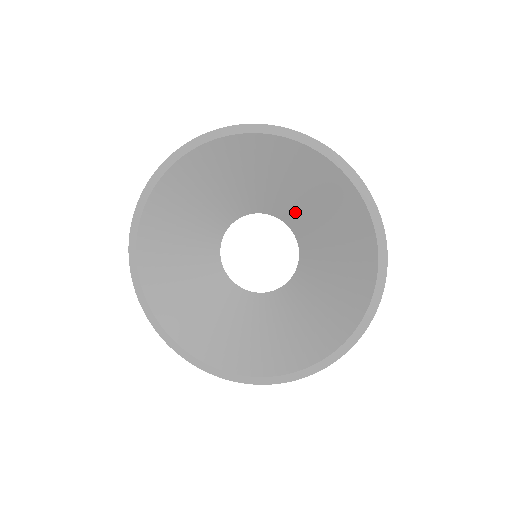
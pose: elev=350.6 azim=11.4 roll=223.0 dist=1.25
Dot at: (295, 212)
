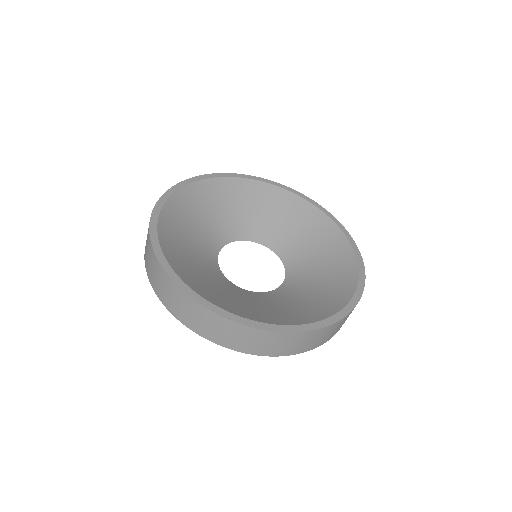
Dot at: (252, 228)
